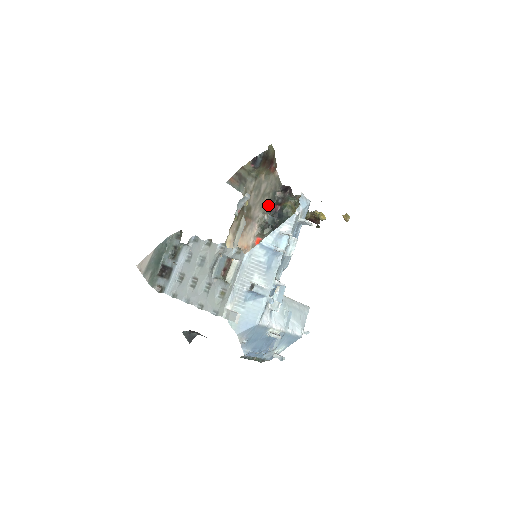
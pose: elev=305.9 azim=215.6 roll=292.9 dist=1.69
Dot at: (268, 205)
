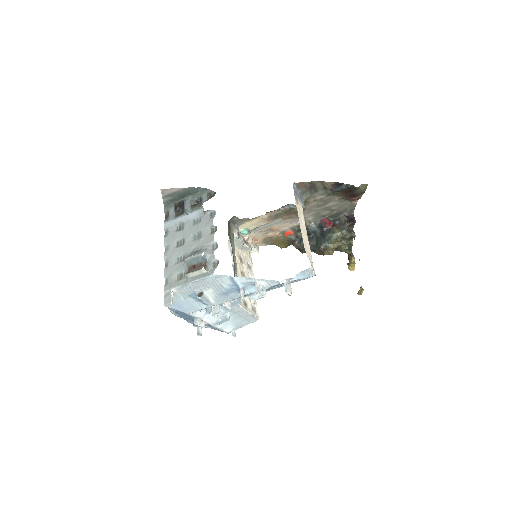
Dot at: (324, 217)
